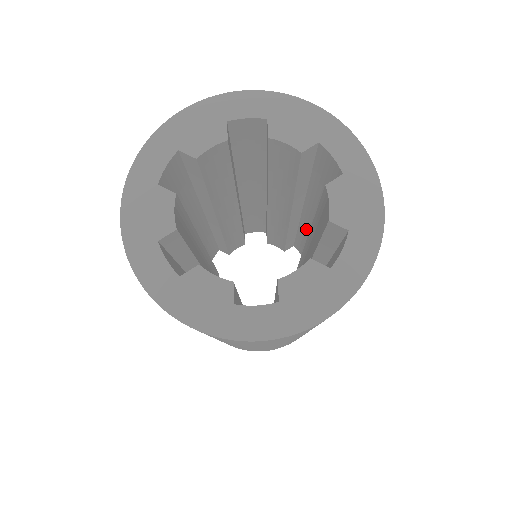
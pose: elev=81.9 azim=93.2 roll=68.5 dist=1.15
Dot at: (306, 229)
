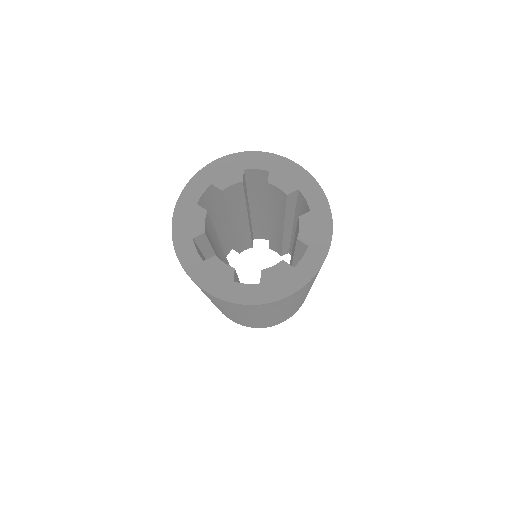
Dot at: occluded
